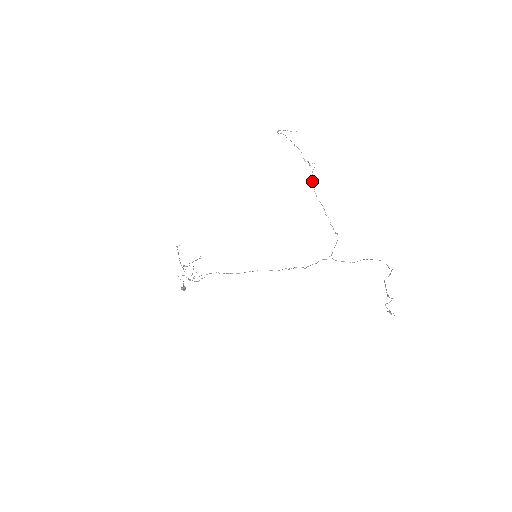
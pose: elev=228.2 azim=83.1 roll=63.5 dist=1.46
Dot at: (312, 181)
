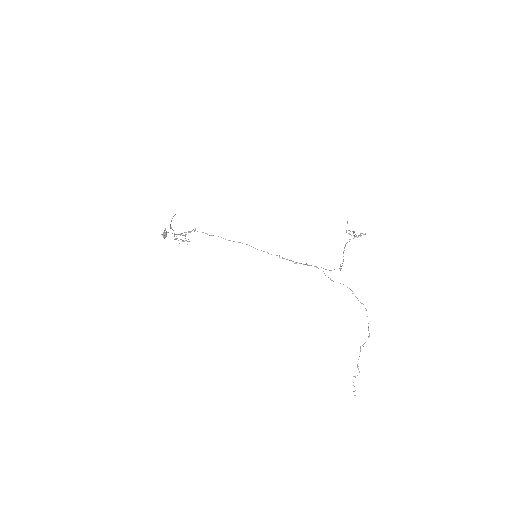
Dot at: occluded
